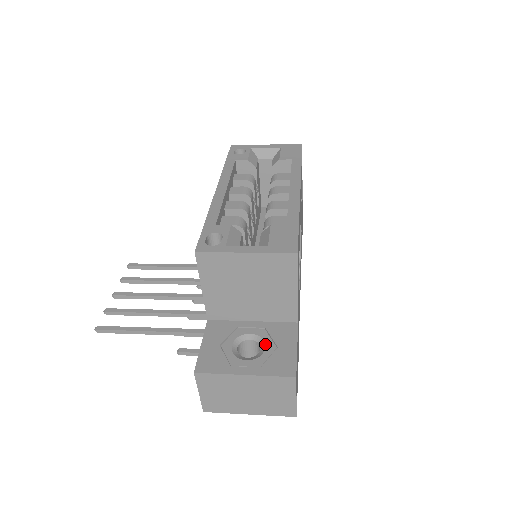
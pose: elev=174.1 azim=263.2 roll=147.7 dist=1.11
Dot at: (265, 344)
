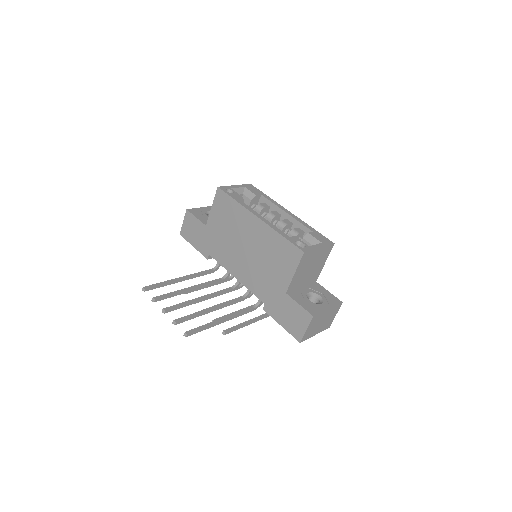
Dot at: (318, 295)
